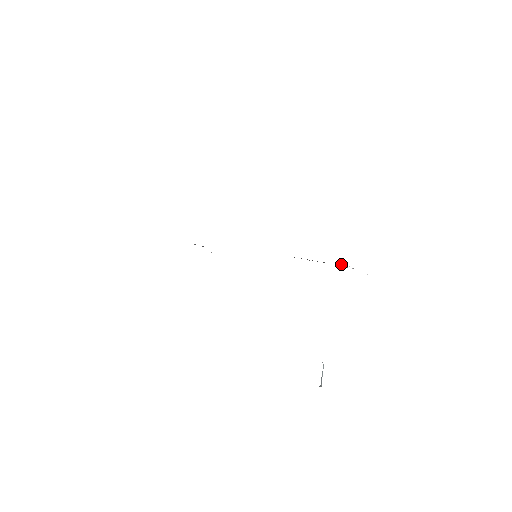
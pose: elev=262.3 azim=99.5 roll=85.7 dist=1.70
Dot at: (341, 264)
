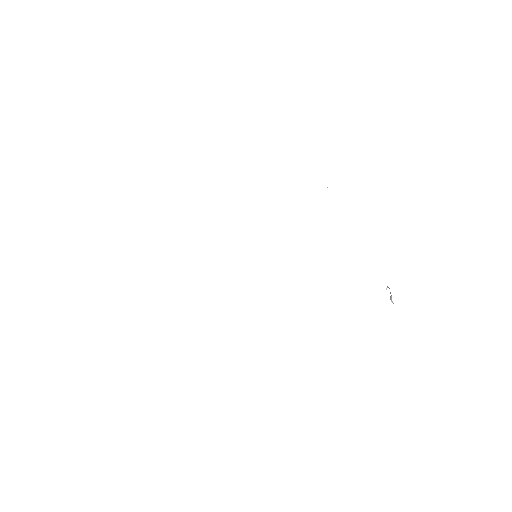
Dot at: occluded
